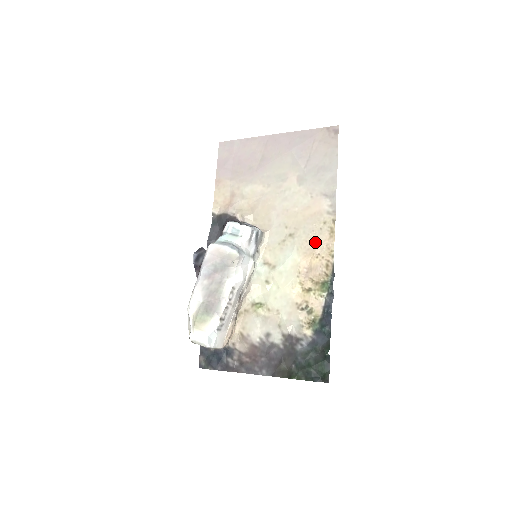
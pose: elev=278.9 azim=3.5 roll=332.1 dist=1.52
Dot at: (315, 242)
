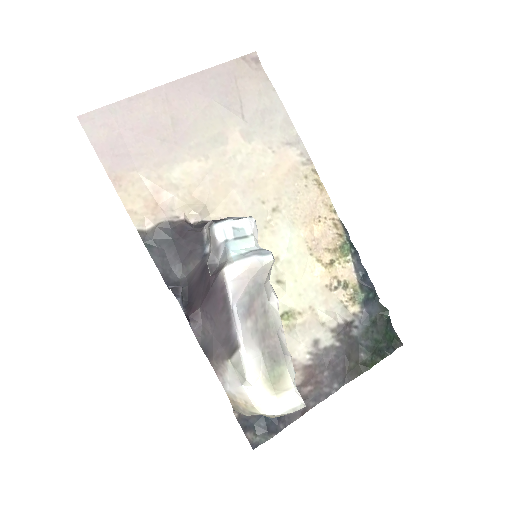
Dot at: (308, 204)
